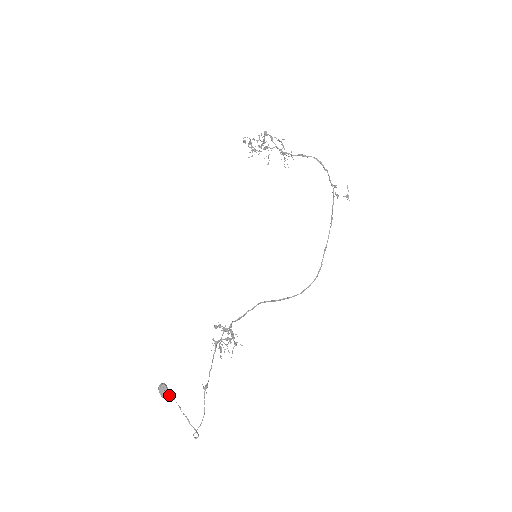
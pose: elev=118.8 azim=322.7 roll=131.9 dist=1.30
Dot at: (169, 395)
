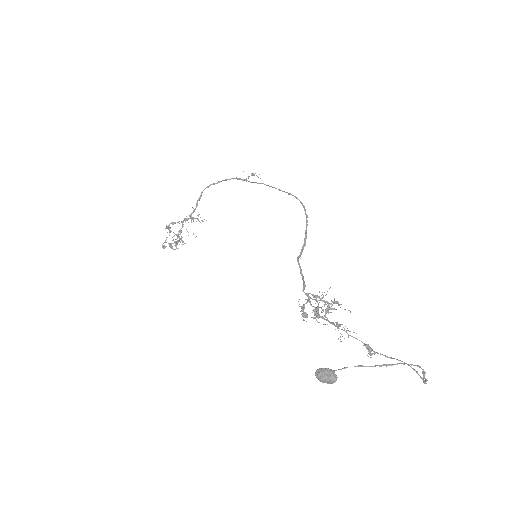
Dot at: occluded
